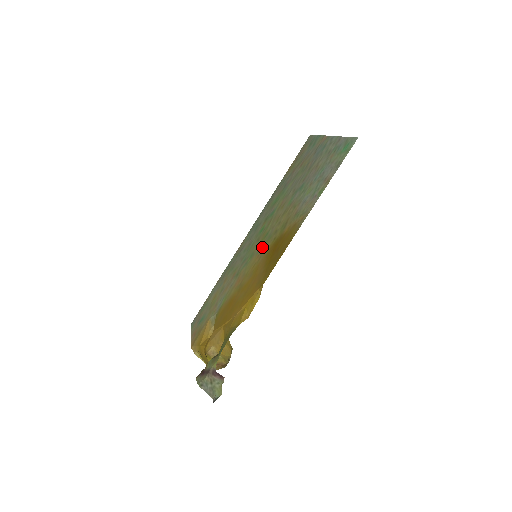
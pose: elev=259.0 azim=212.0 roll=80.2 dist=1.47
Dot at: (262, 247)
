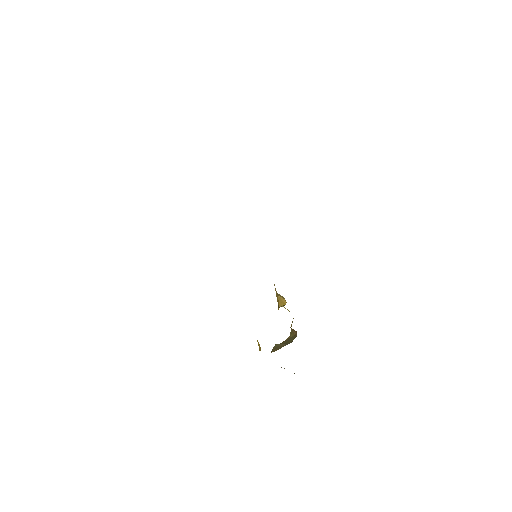
Dot at: occluded
